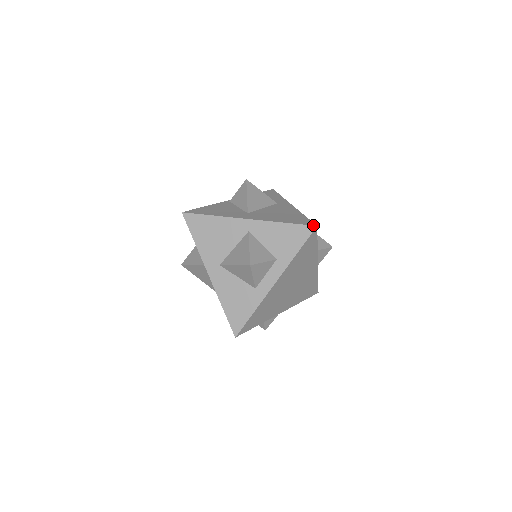
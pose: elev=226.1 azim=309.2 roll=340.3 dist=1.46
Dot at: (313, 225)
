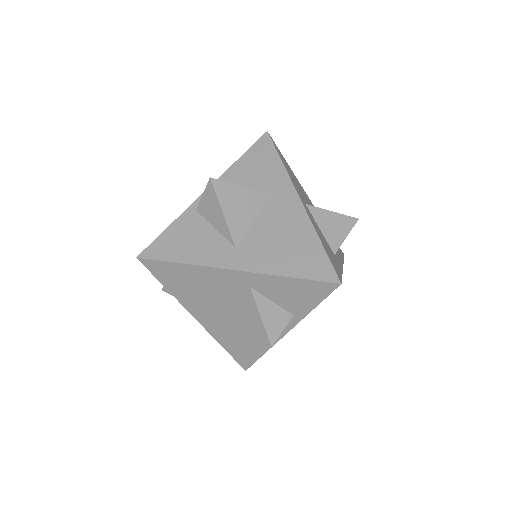
Dot at: (342, 252)
